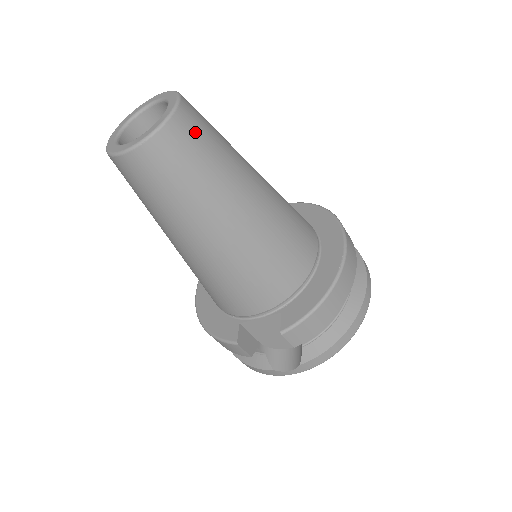
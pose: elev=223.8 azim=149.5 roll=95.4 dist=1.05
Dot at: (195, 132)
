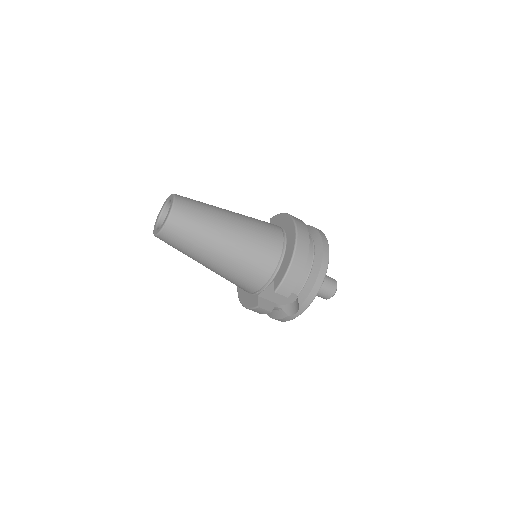
Dot at: (187, 210)
